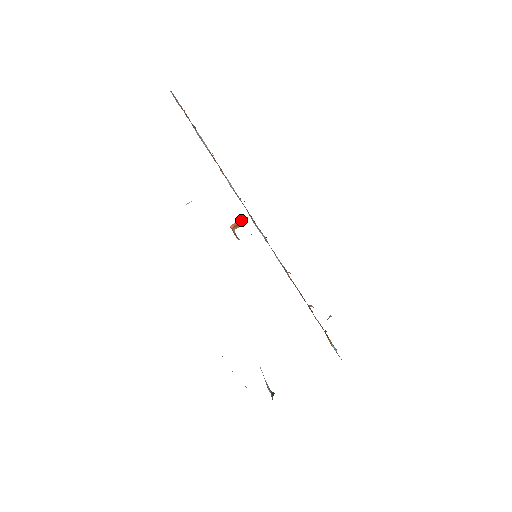
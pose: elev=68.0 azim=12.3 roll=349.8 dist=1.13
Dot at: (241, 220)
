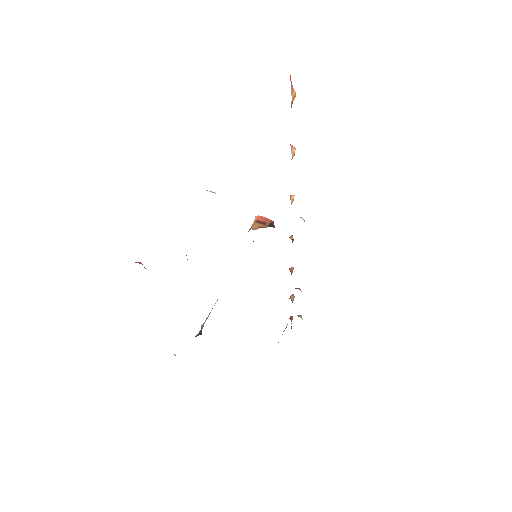
Dot at: (268, 220)
